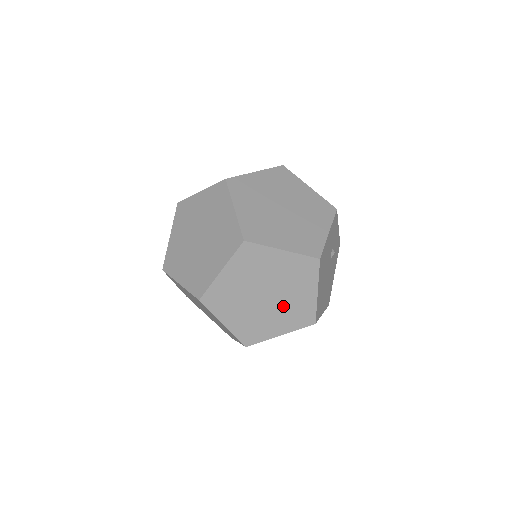
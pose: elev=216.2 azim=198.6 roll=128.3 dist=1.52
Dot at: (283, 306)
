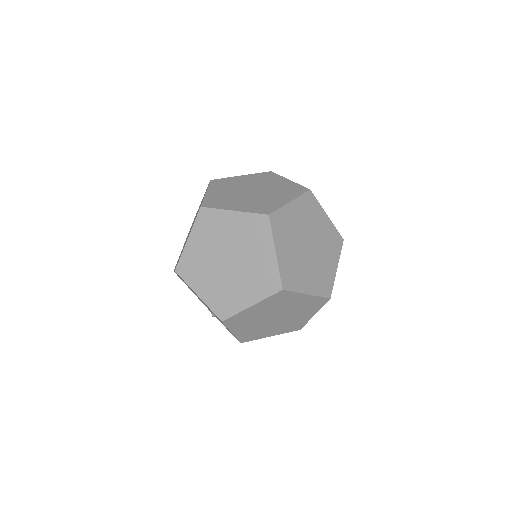
Dot at: (322, 244)
